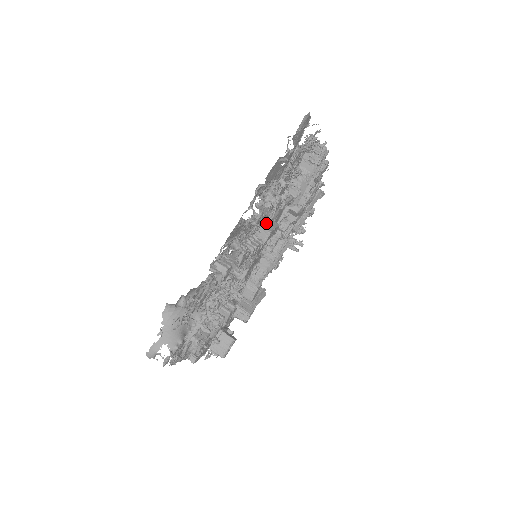
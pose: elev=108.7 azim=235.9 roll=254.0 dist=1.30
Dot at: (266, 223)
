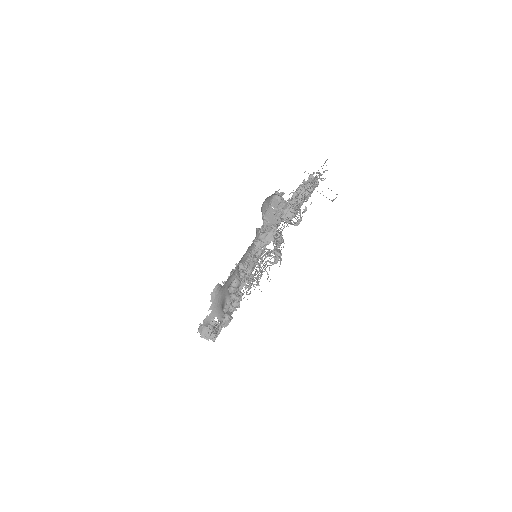
Dot at: occluded
